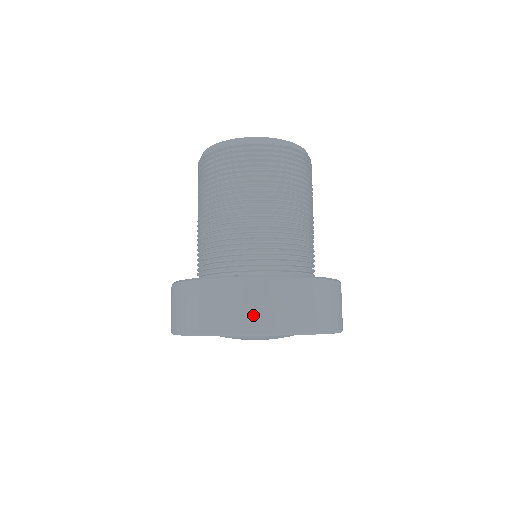
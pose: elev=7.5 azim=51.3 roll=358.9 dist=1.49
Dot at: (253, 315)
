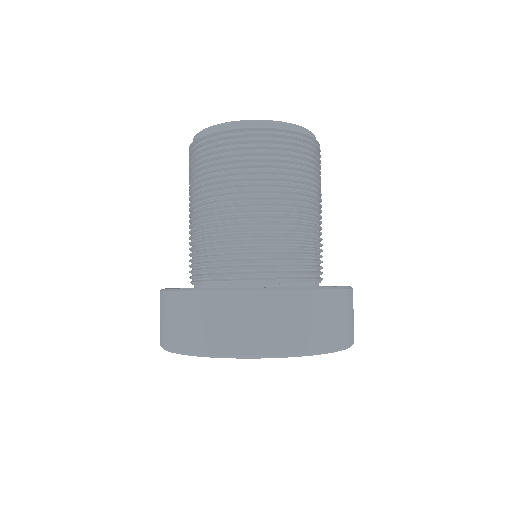
Dot at: (203, 334)
